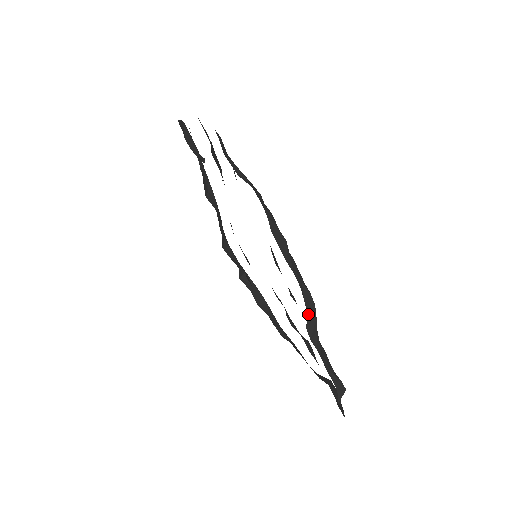
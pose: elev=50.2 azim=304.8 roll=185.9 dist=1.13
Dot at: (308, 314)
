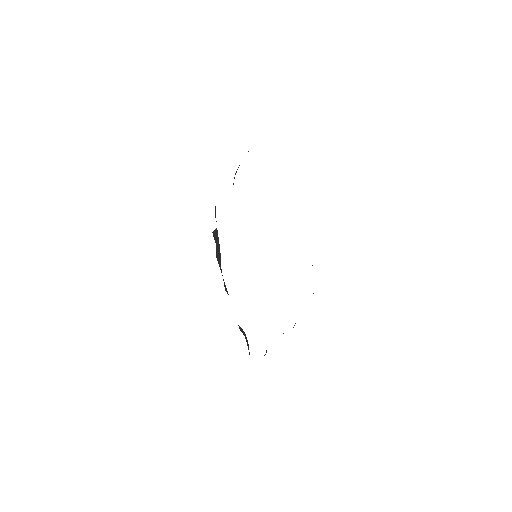
Dot at: occluded
